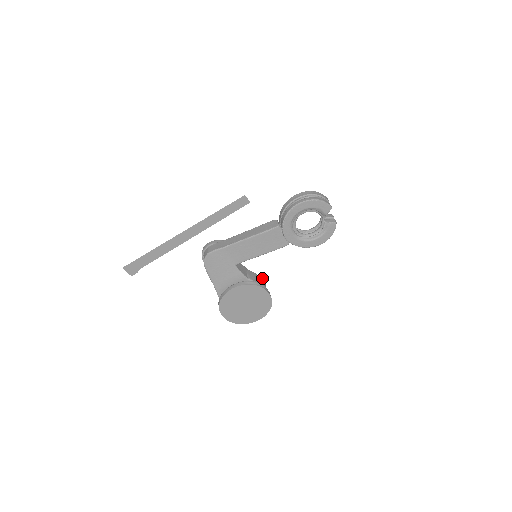
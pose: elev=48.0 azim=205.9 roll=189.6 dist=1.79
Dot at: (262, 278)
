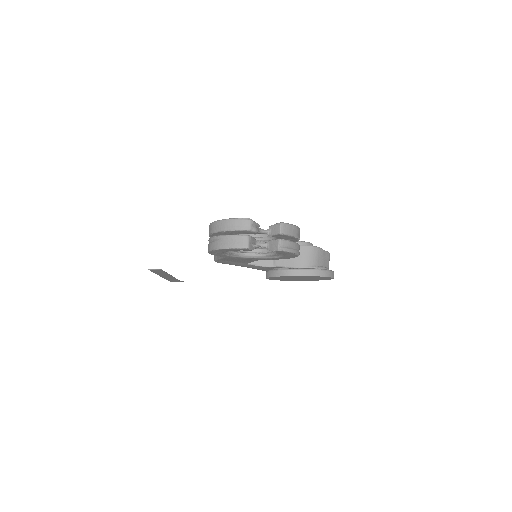
Dot at: (303, 246)
